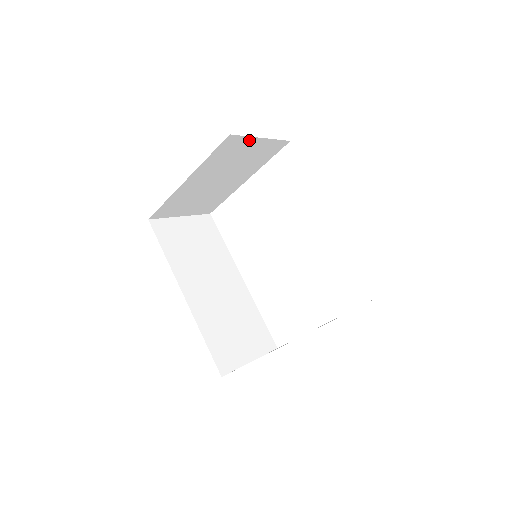
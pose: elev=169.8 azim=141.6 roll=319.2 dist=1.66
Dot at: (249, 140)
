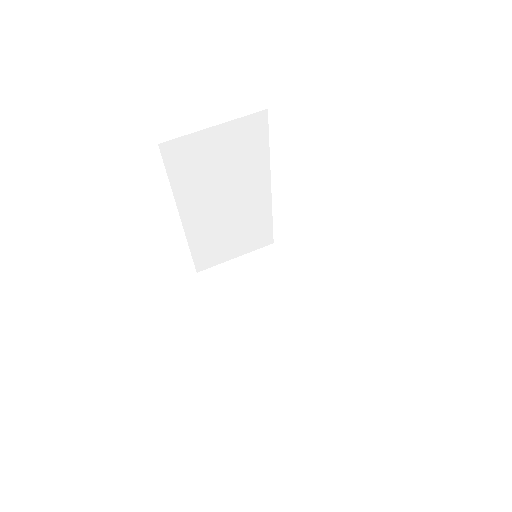
Dot at: occluded
